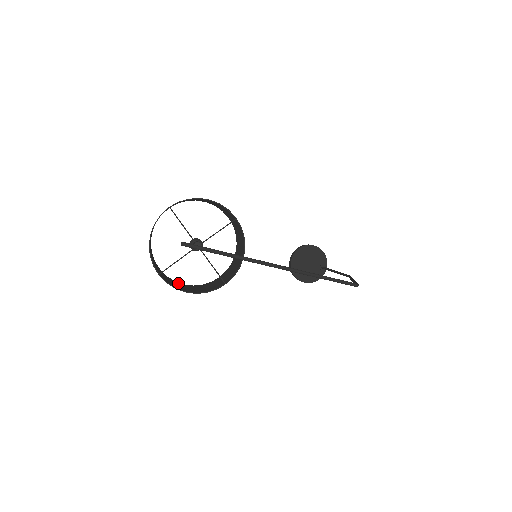
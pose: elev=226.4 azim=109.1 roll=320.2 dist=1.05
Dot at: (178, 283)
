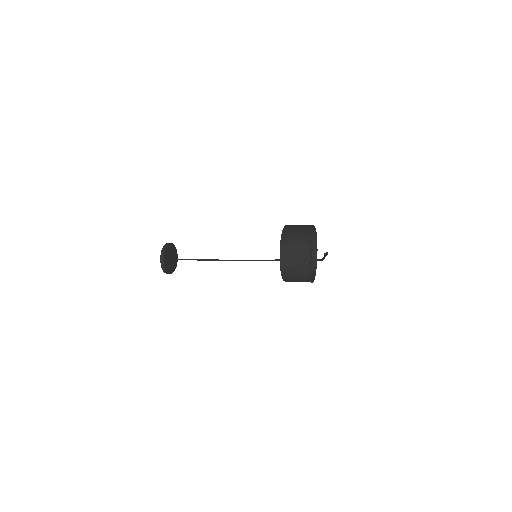
Dot at: (288, 280)
